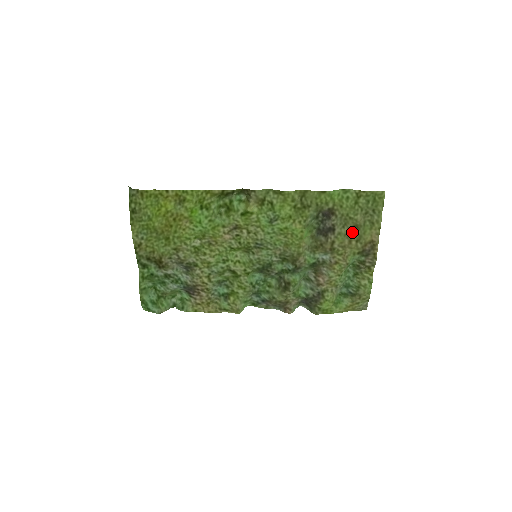
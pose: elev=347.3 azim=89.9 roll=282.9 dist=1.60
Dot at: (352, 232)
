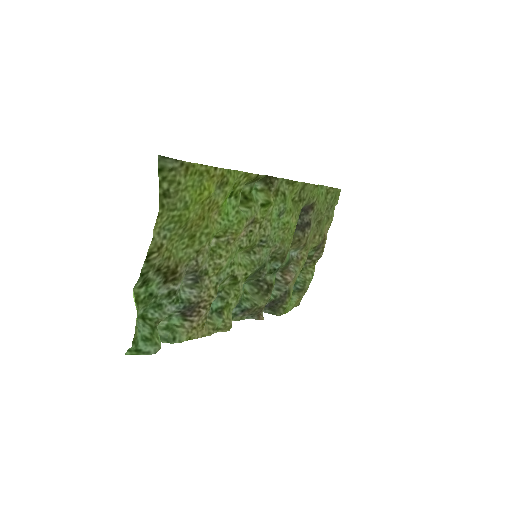
Dot at: (318, 227)
